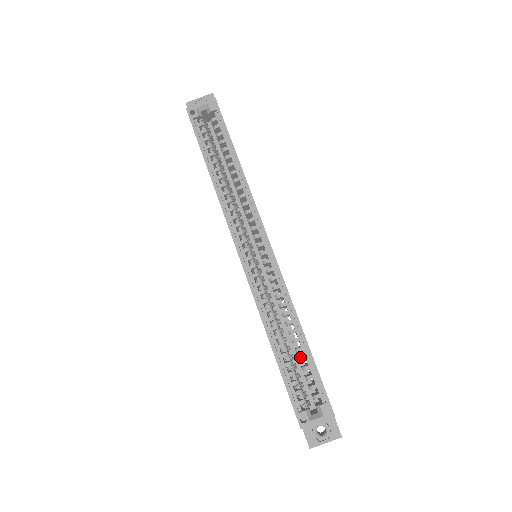
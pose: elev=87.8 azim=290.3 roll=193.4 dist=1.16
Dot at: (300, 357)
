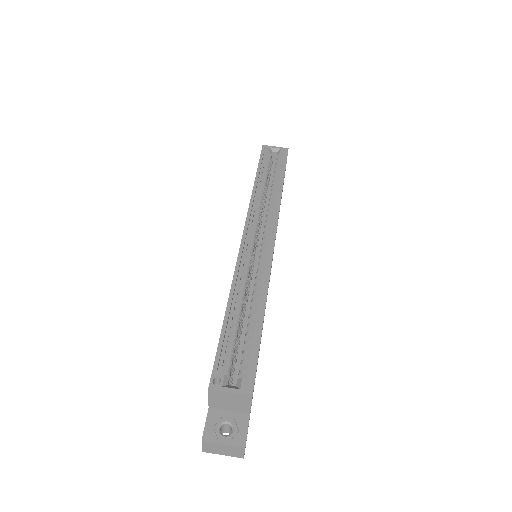
Dot at: (248, 333)
